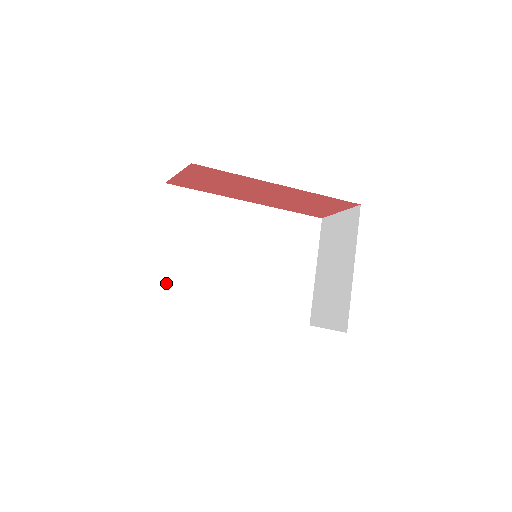
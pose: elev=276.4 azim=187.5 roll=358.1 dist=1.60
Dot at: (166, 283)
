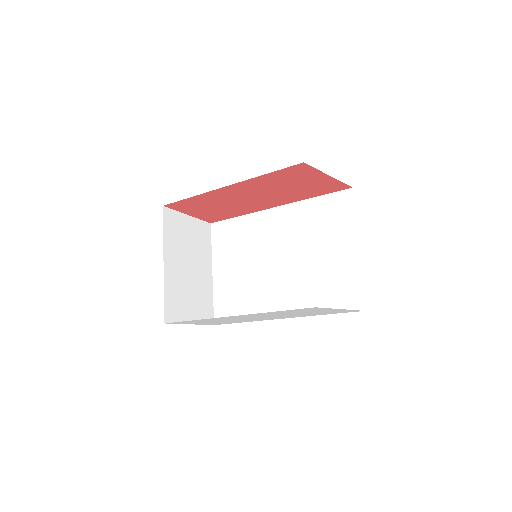
Dot at: (224, 303)
